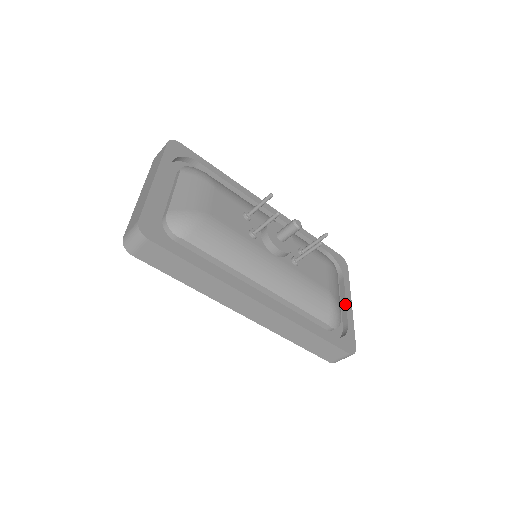
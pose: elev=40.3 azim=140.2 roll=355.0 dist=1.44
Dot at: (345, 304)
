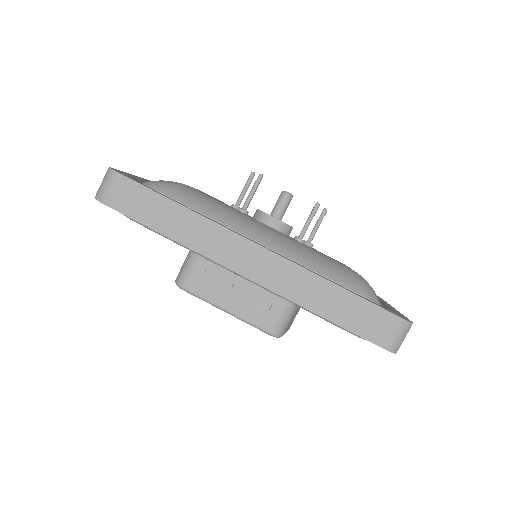
Dot at: (384, 305)
